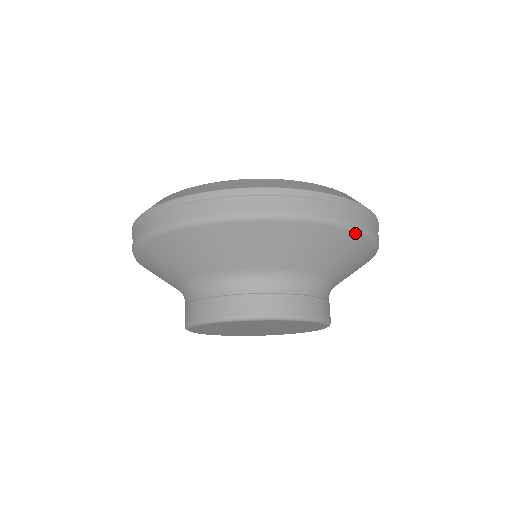
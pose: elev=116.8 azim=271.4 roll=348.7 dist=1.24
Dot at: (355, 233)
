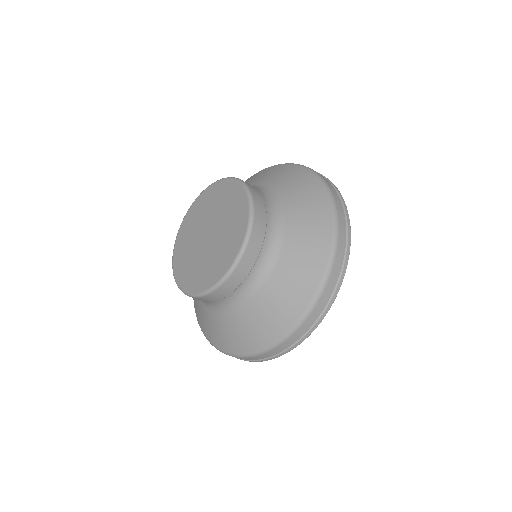
Dot at: (327, 198)
